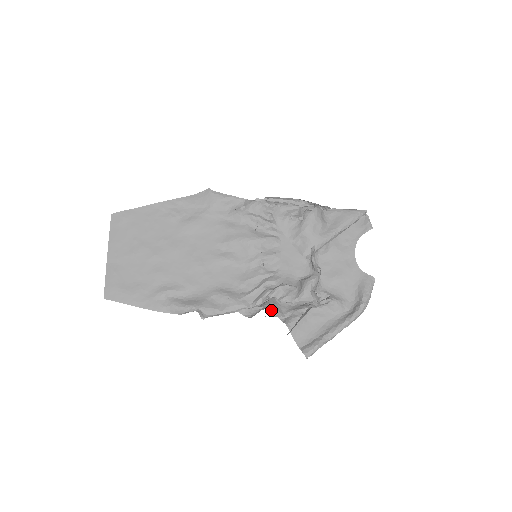
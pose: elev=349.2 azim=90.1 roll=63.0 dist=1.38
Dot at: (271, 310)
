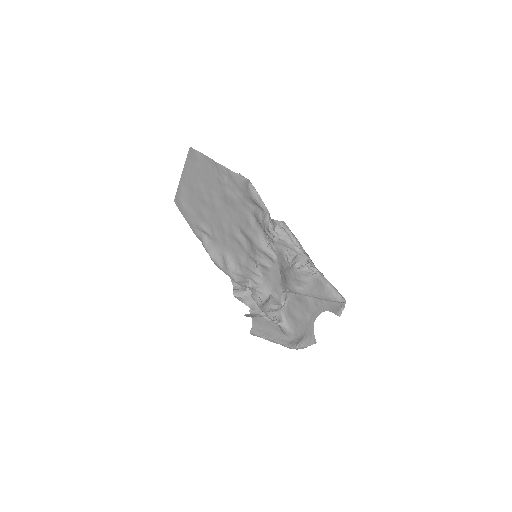
Dot at: (240, 298)
